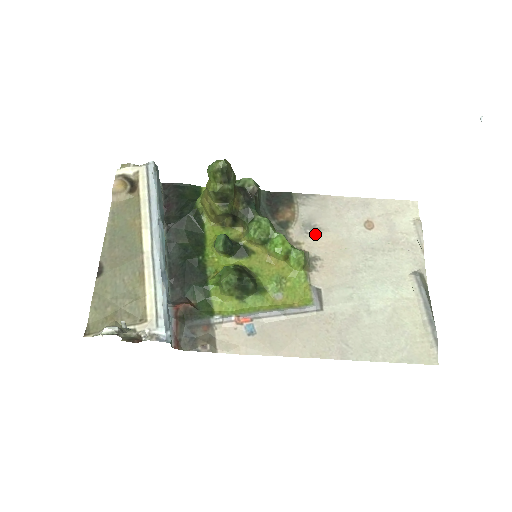
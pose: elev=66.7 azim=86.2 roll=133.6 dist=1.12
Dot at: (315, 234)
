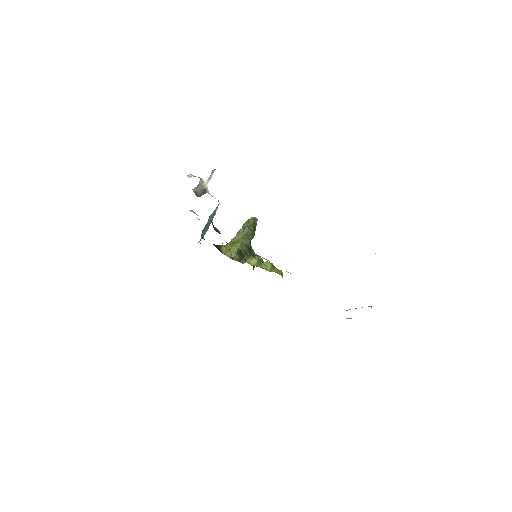
Dot at: occluded
